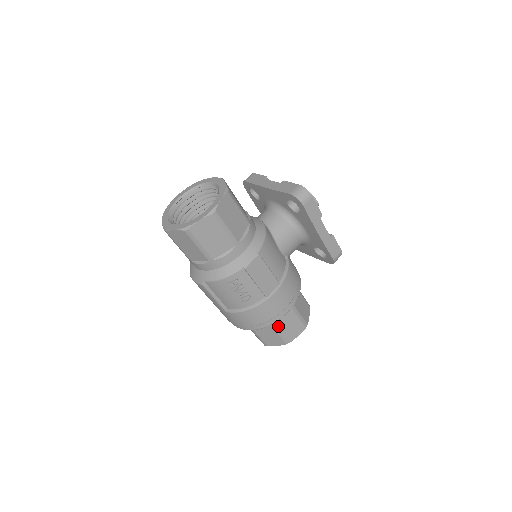
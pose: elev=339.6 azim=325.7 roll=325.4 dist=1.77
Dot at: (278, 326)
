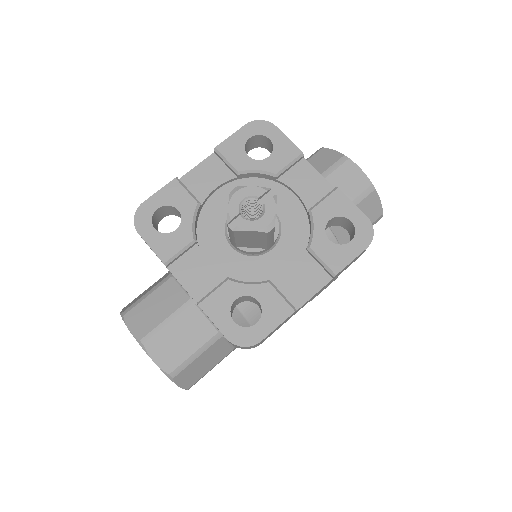
Dot at: occluded
